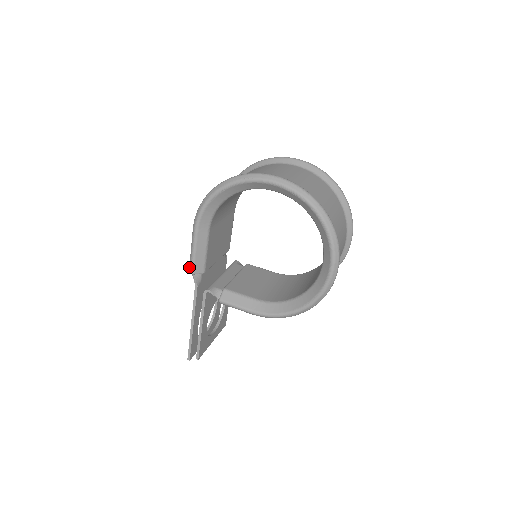
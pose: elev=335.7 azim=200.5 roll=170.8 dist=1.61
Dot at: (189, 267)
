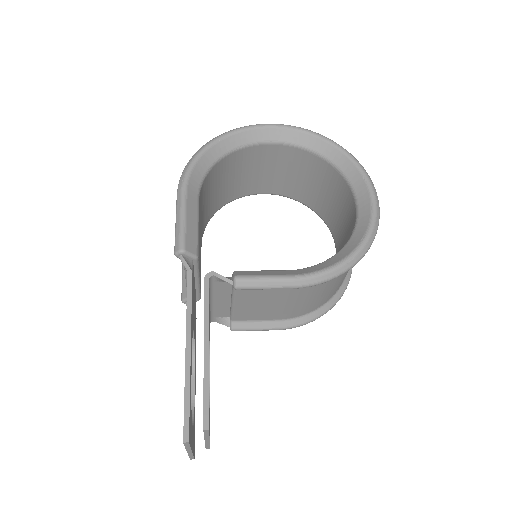
Dot at: (175, 245)
